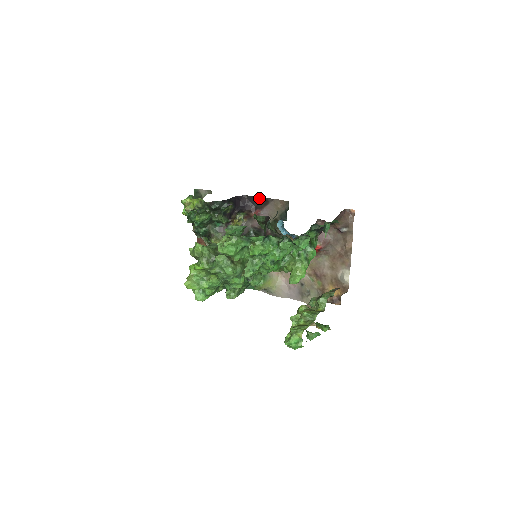
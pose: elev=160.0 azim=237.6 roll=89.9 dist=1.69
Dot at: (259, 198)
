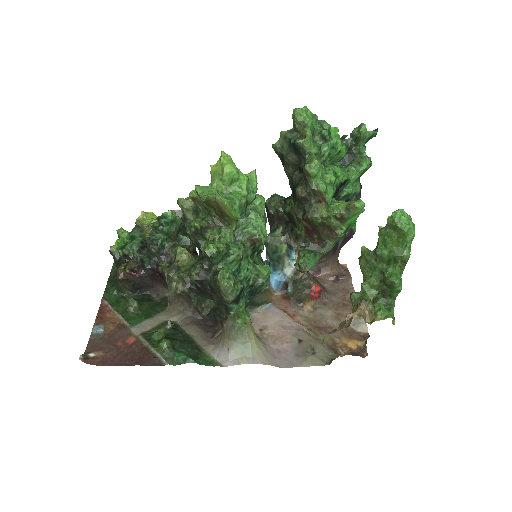
Dot at: occluded
